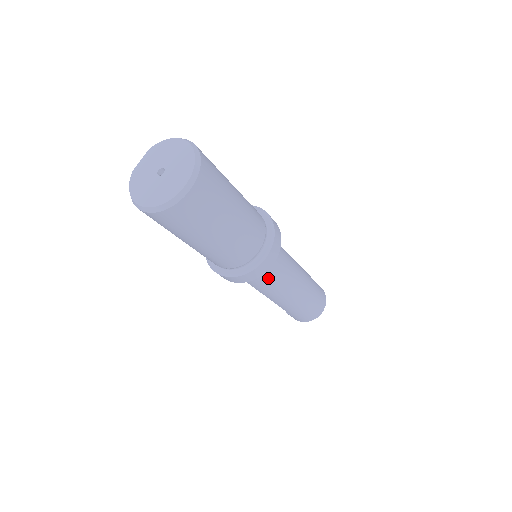
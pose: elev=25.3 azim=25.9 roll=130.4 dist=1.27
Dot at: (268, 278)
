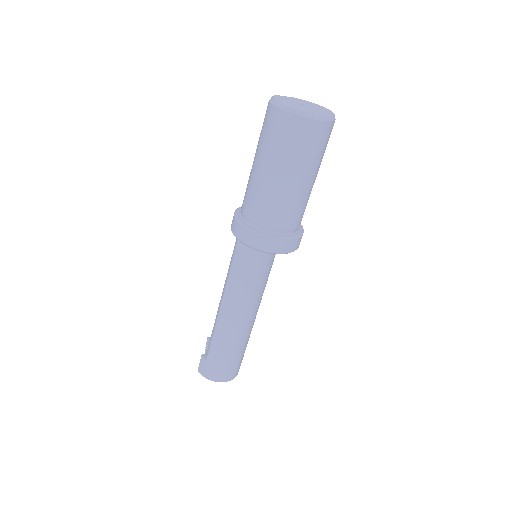
Dot at: (250, 280)
